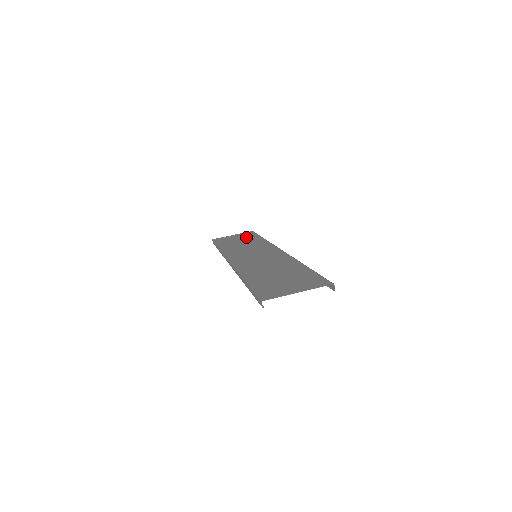
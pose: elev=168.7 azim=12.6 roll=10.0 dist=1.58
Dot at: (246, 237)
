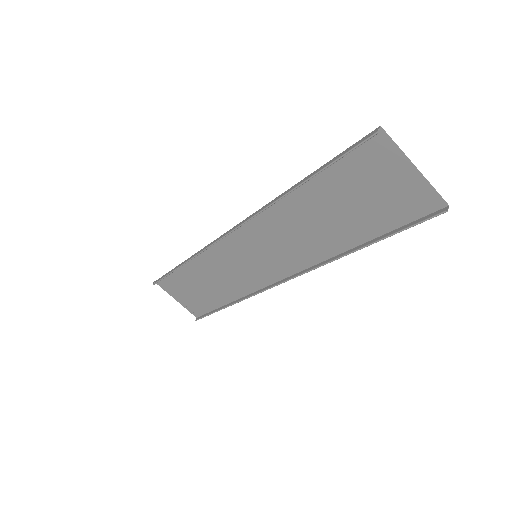
Dot at: (201, 298)
